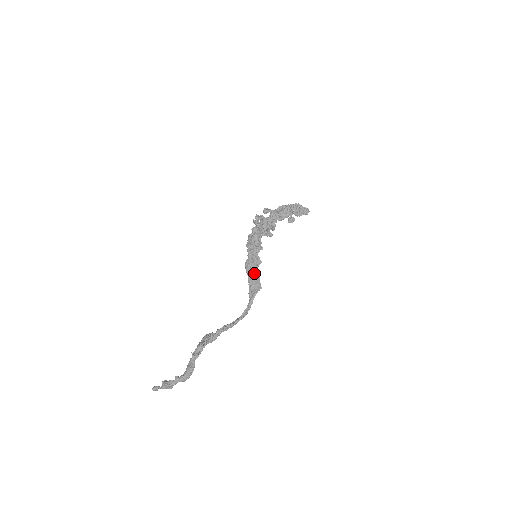
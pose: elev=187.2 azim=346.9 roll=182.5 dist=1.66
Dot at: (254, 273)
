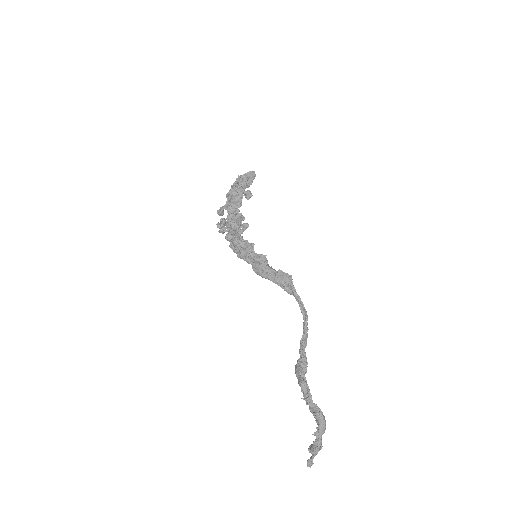
Dot at: (271, 271)
